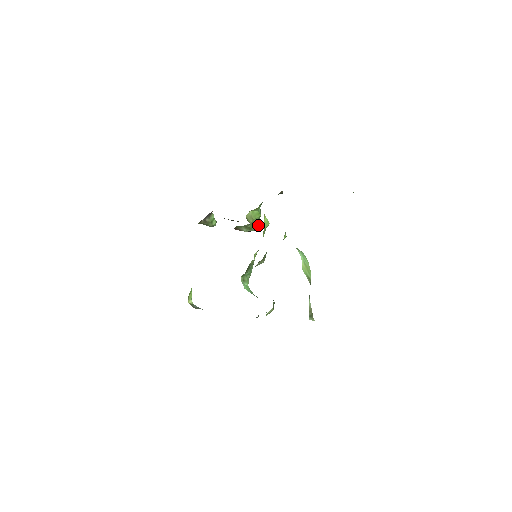
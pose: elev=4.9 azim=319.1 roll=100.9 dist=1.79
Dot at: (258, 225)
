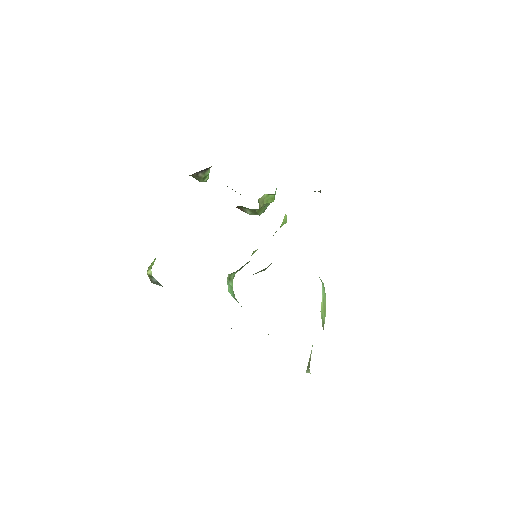
Dot at: (265, 209)
